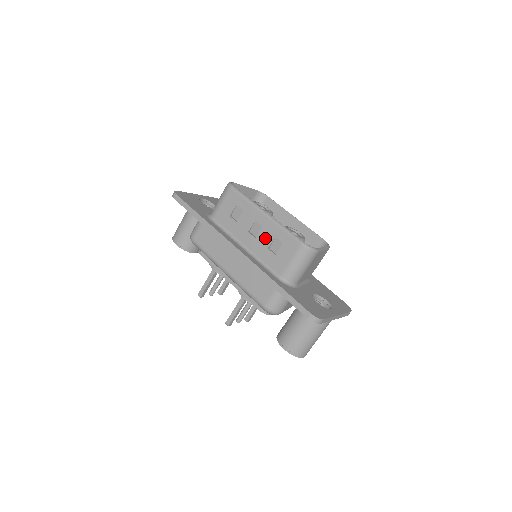
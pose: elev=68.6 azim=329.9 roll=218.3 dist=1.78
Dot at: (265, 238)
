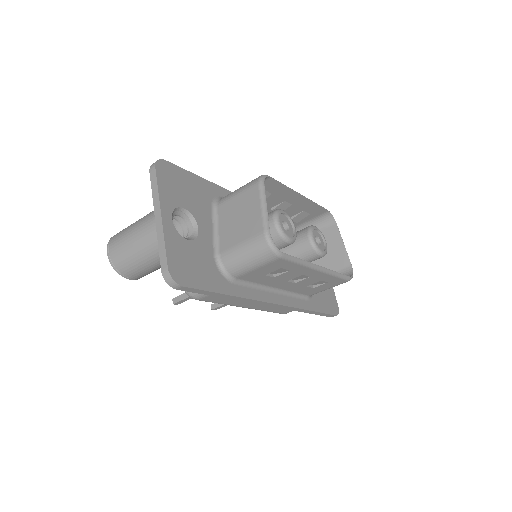
Dot at: (308, 283)
